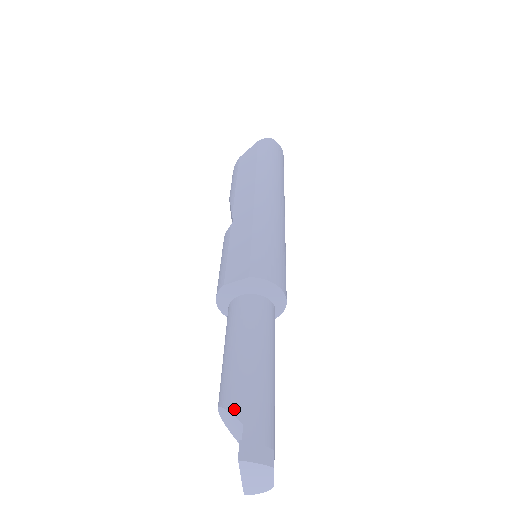
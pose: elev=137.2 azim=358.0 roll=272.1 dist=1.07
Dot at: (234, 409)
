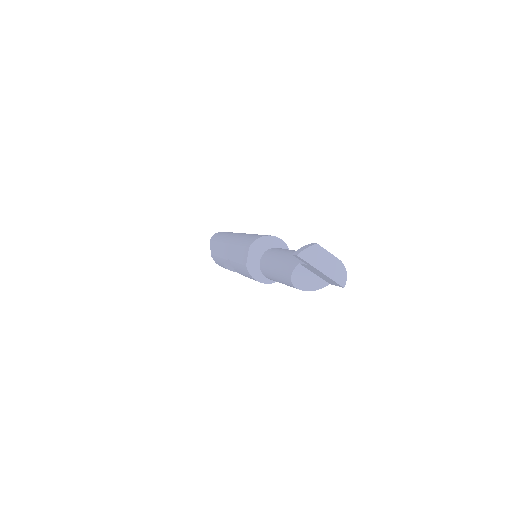
Dot at: (292, 268)
